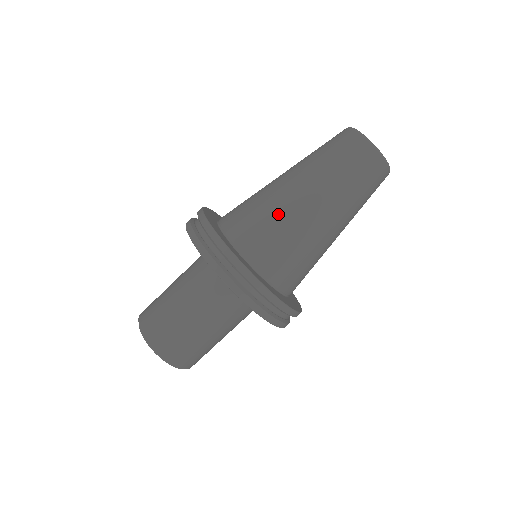
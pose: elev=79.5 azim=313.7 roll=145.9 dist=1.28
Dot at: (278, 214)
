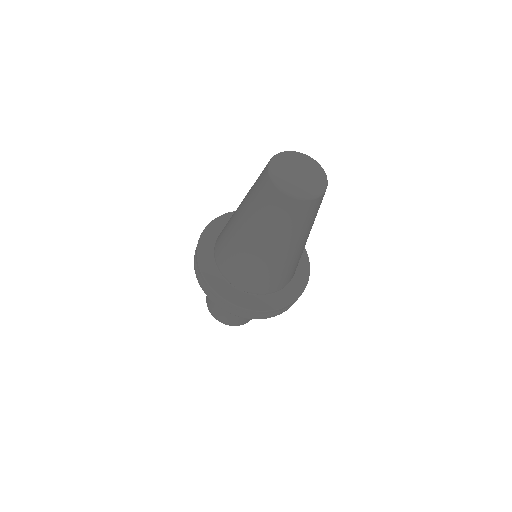
Dot at: (256, 267)
